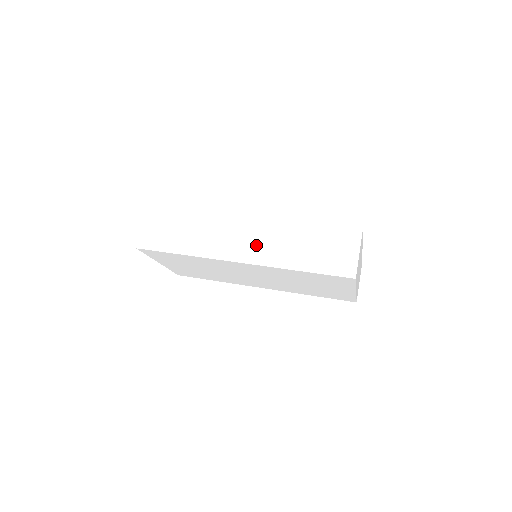
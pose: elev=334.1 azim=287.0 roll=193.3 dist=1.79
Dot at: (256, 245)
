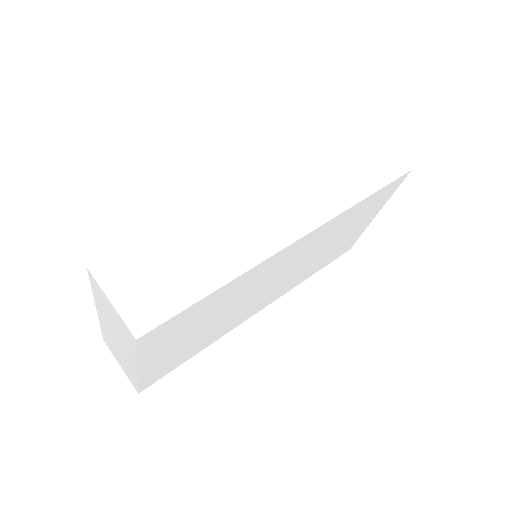
Dot at: (296, 206)
